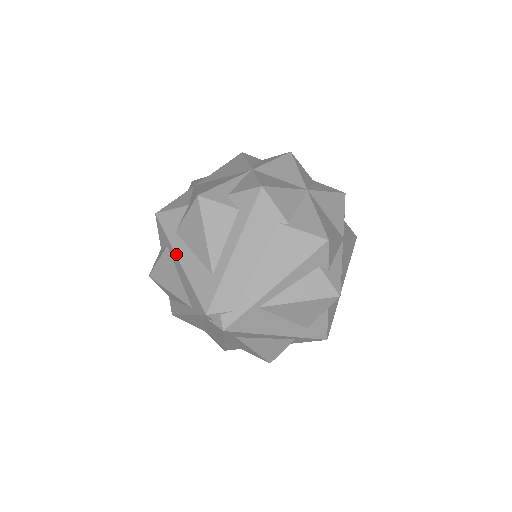
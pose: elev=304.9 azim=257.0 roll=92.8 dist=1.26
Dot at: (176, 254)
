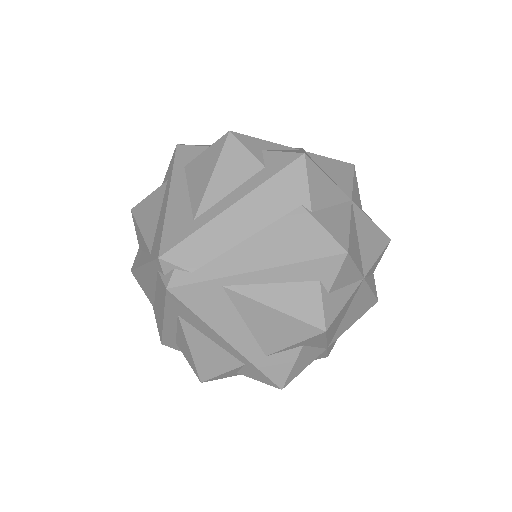
Dot at: (170, 187)
